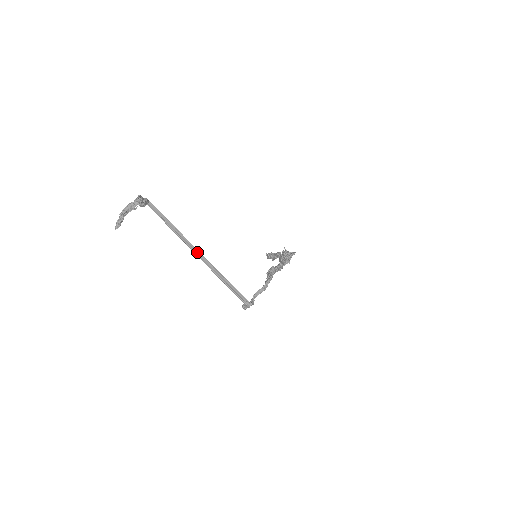
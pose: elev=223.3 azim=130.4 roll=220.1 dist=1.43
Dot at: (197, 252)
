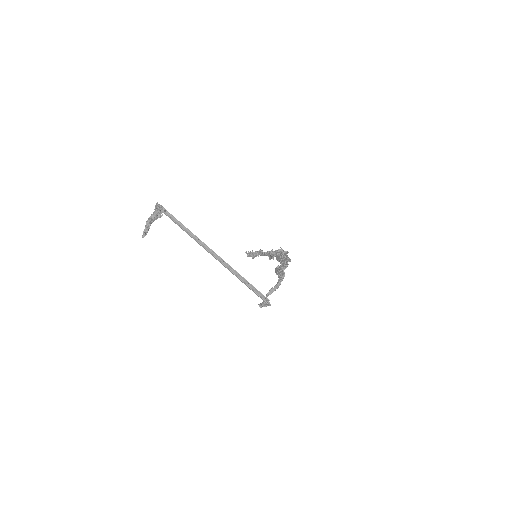
Dot at: (215, 256)
